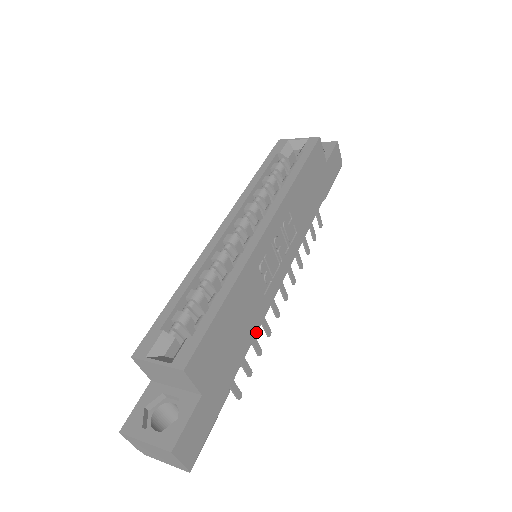
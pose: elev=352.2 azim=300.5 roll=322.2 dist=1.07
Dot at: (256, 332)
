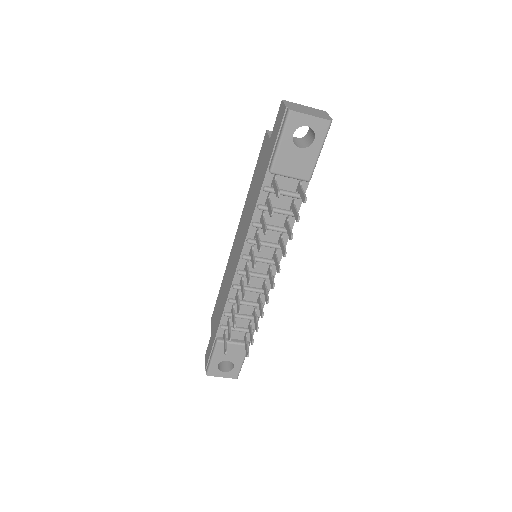
Dot at: (294, 221)
